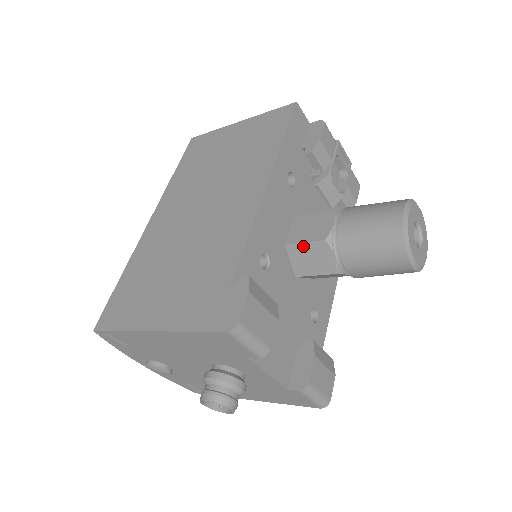
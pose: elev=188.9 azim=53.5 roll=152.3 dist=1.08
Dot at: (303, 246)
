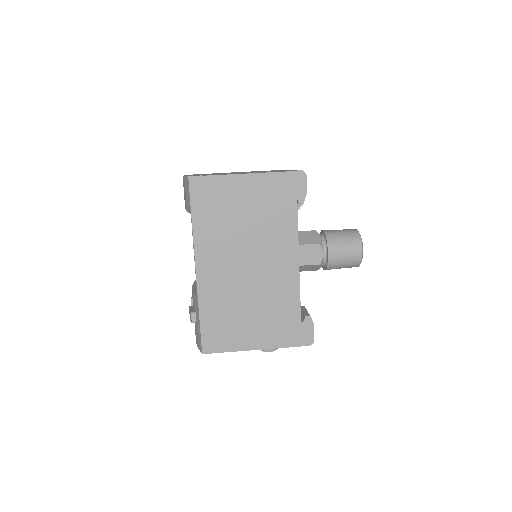
Dot at: (305, 266)
